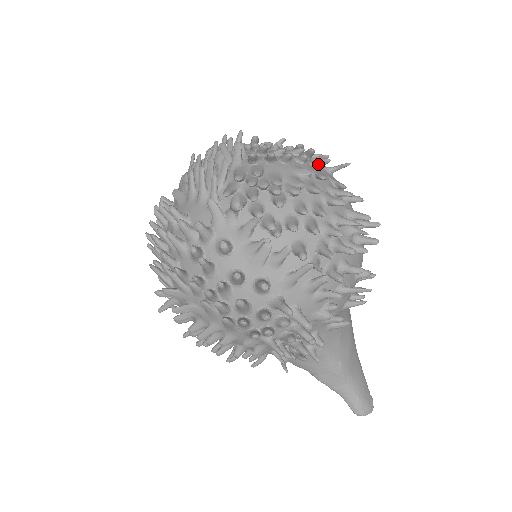
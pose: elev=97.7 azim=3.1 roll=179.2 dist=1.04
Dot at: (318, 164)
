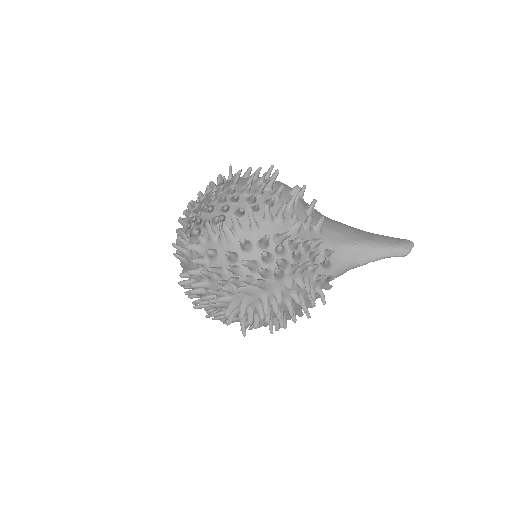
Dot at: (218, 182)
